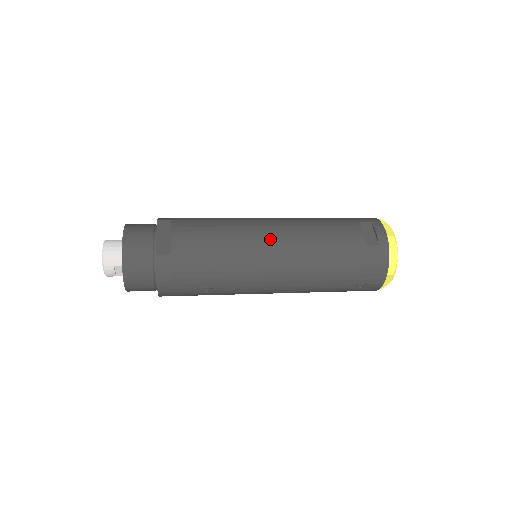
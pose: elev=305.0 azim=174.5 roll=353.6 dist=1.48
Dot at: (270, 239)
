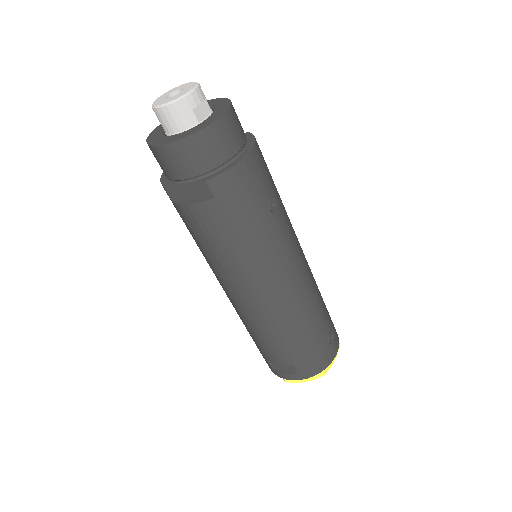
Dot at: occluded
